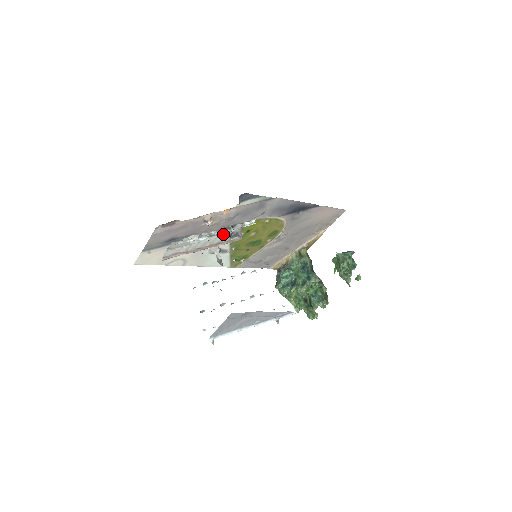
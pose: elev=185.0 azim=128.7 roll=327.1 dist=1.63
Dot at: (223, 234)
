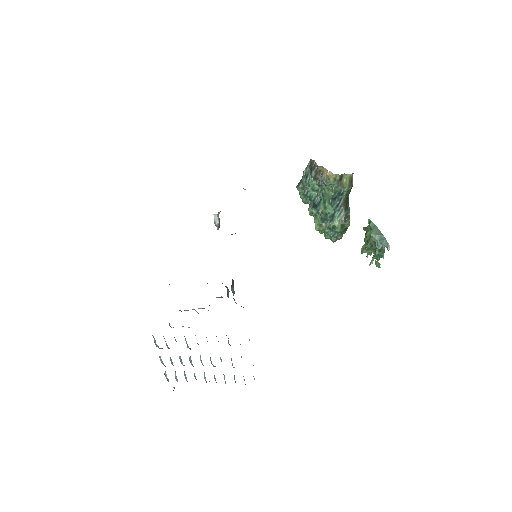
Dot at: occluded
